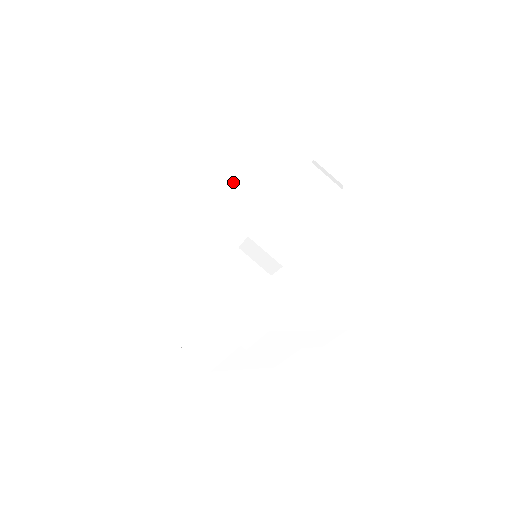
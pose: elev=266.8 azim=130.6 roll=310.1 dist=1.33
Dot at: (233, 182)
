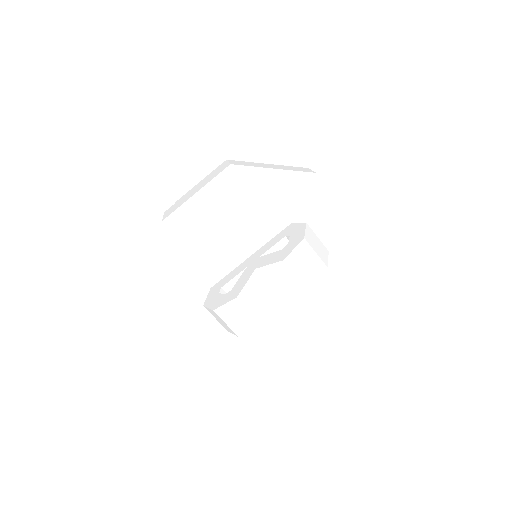
Dot at: (232, 214)
